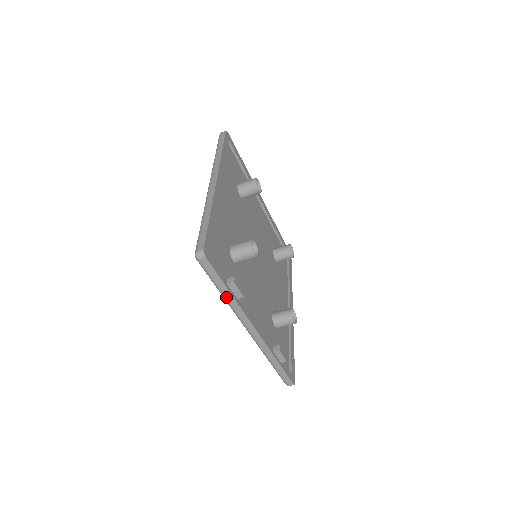
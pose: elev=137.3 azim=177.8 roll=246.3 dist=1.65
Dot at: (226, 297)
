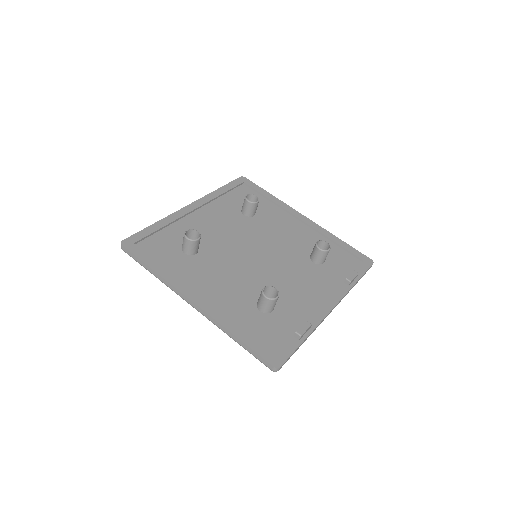
Dot at: (306, 339)
